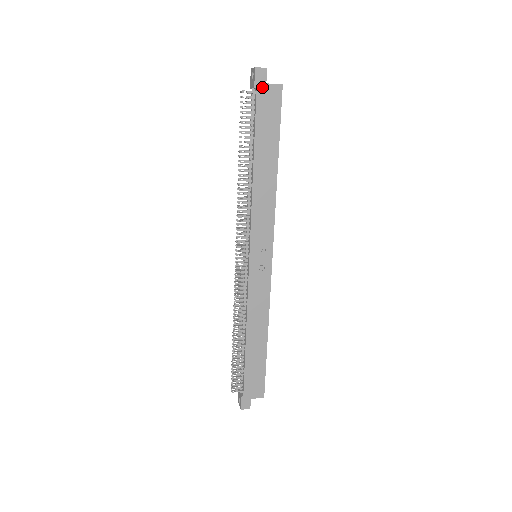
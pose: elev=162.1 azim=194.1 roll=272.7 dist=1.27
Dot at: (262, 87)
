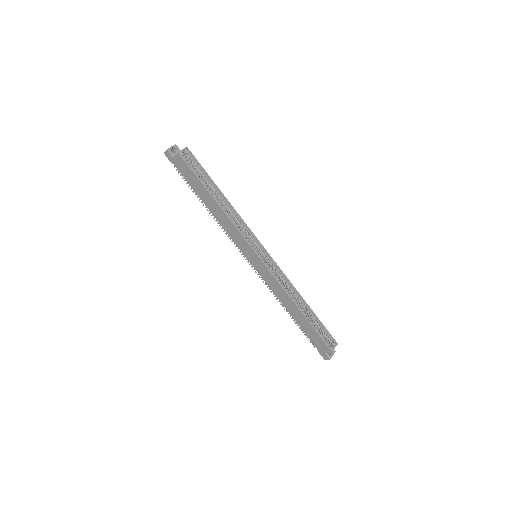
Dot at: (174, 161)
